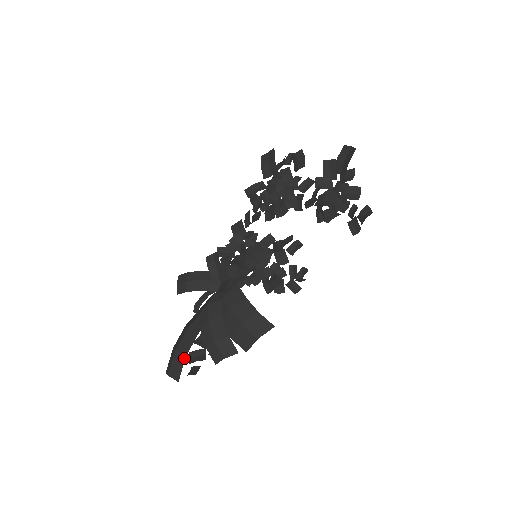
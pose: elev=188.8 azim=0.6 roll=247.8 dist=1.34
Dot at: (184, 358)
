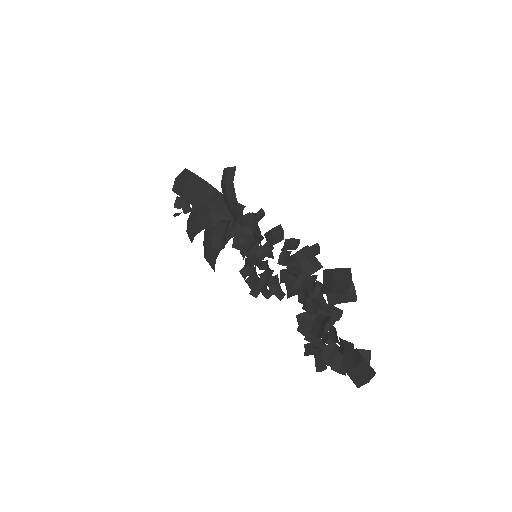
Dot at: (180, 195)
